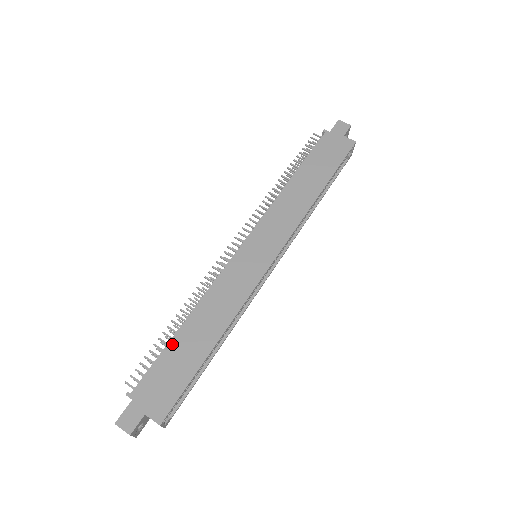
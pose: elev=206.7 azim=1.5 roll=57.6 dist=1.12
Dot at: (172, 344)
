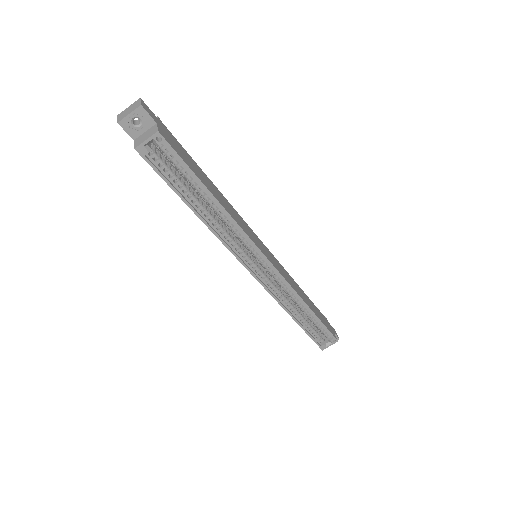
Dot at: occluded
